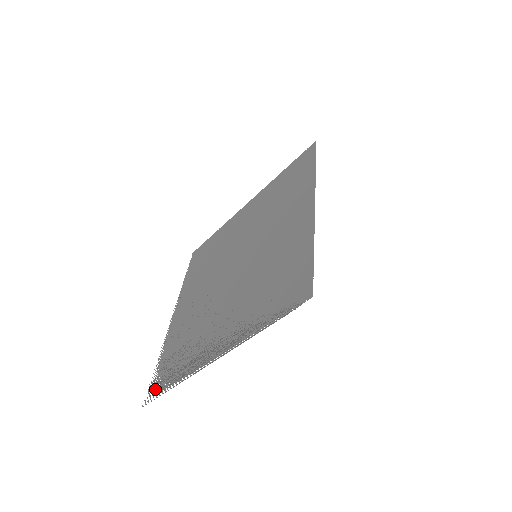
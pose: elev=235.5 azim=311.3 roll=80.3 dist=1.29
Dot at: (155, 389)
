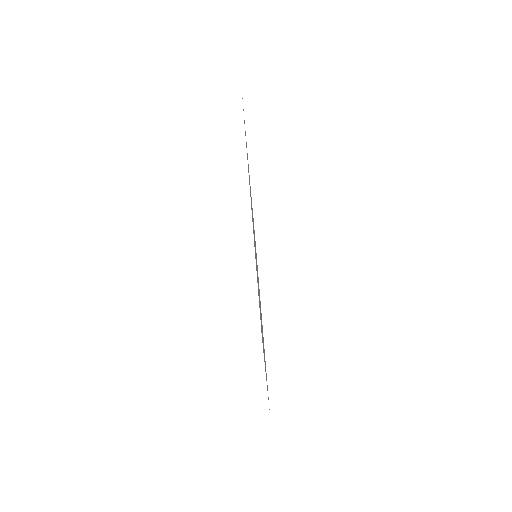
Dot at: occluded
